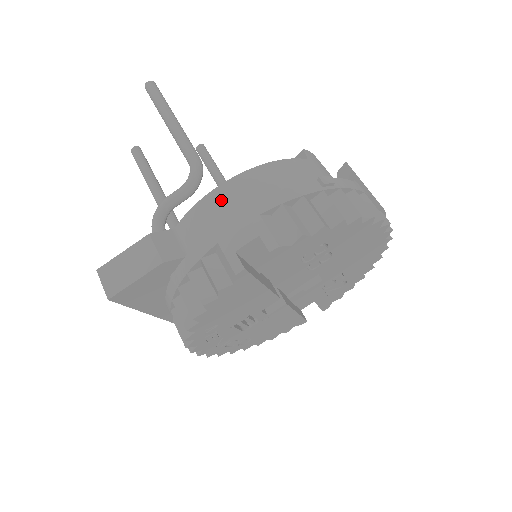
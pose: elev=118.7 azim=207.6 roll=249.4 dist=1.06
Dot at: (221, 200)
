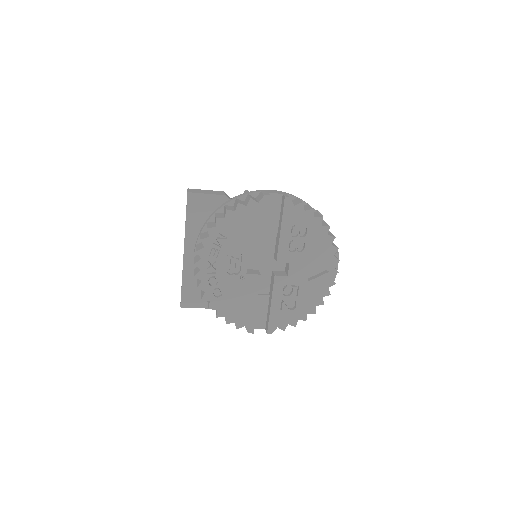
Dot at: occluded
